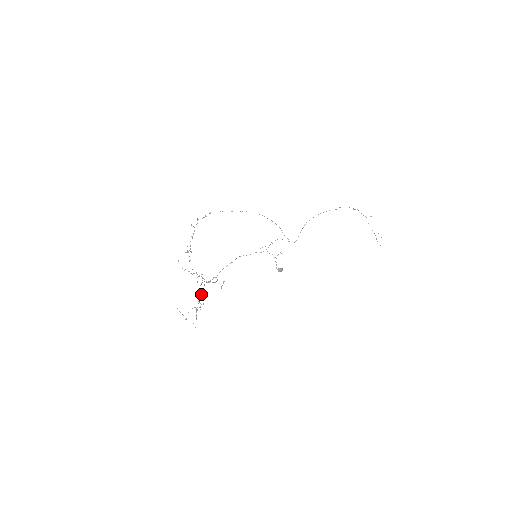
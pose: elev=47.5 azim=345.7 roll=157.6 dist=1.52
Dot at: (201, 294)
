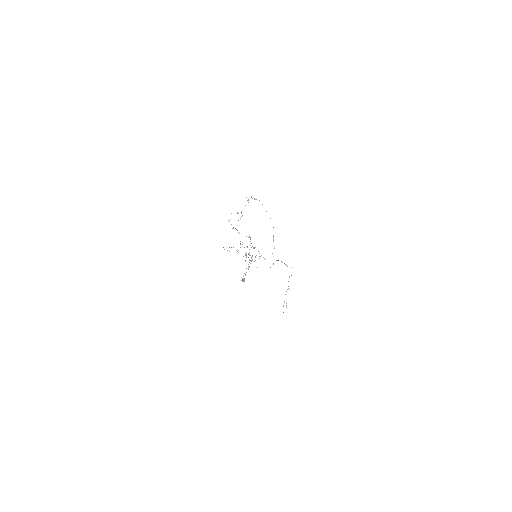
Dot at: occluded
